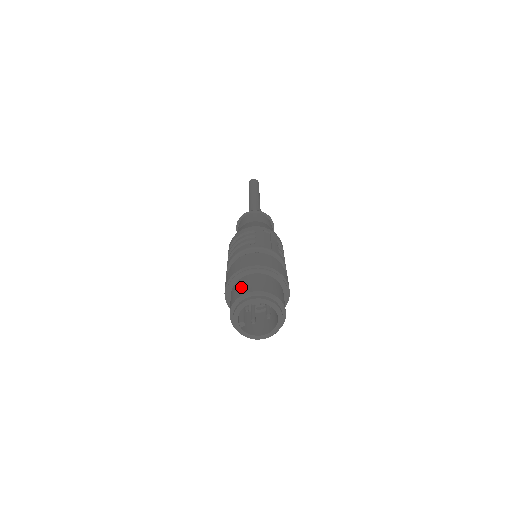
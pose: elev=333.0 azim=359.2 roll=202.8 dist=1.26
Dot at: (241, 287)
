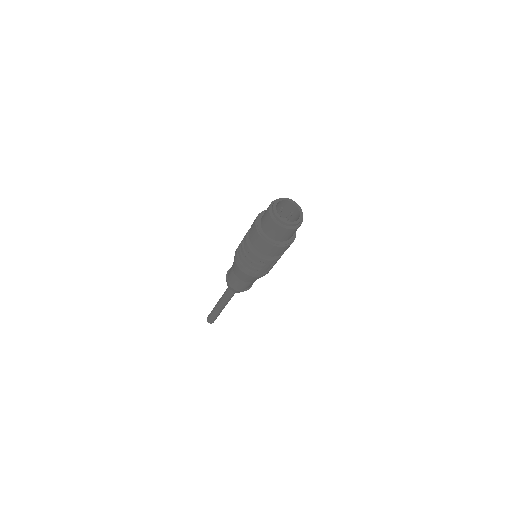
Dot at: (265, 215)
